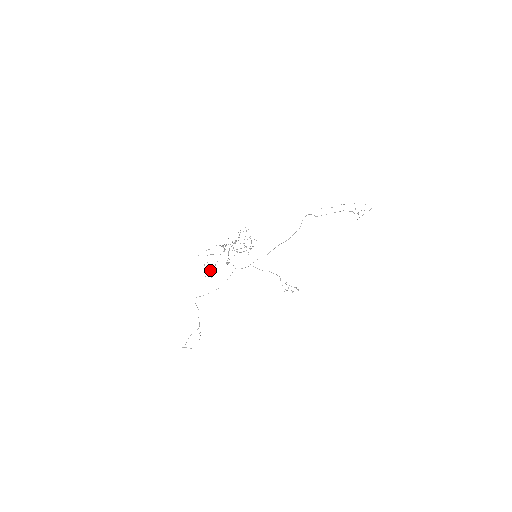
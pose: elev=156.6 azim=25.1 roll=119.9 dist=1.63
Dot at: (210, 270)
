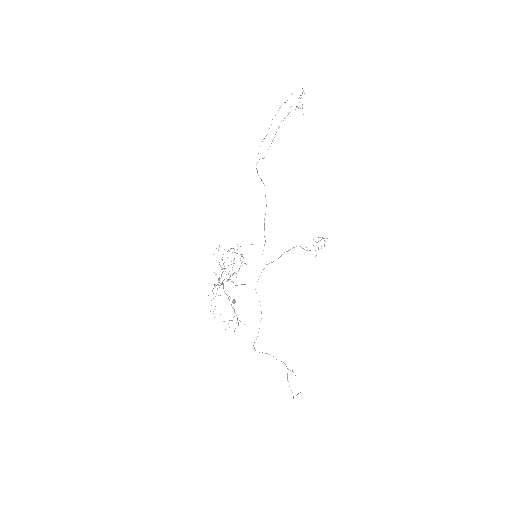
Dot at: occluded
